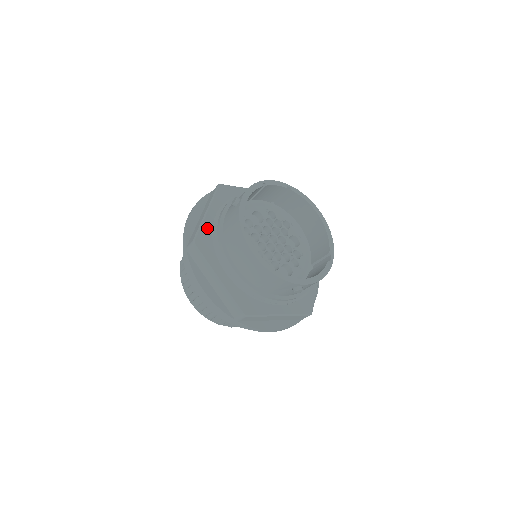
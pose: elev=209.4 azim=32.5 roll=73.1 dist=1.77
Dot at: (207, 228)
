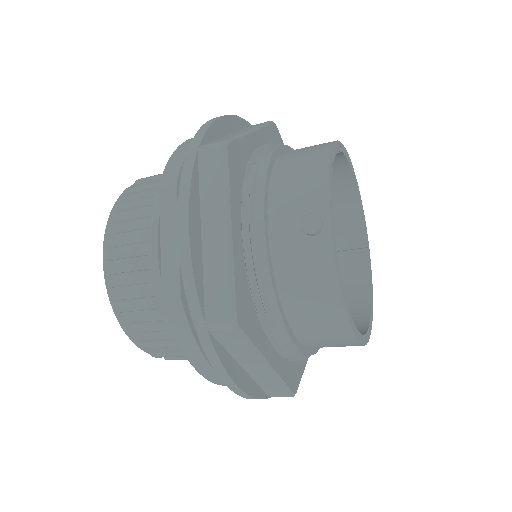
Dot at: (240, 272)
